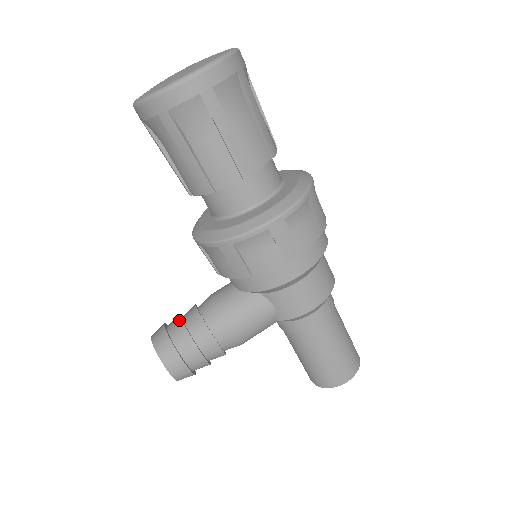
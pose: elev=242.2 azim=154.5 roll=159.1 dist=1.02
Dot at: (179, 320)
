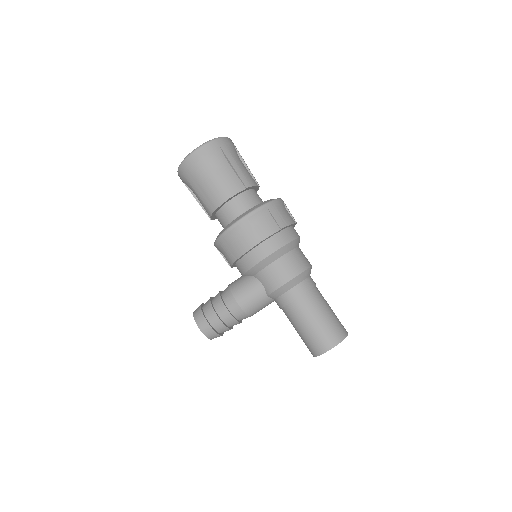
Dot at: occluded
